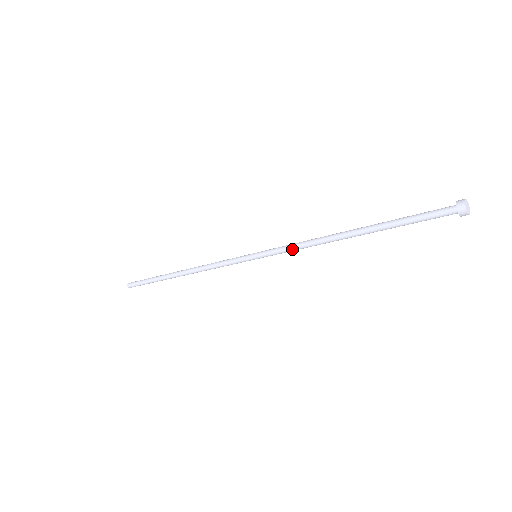
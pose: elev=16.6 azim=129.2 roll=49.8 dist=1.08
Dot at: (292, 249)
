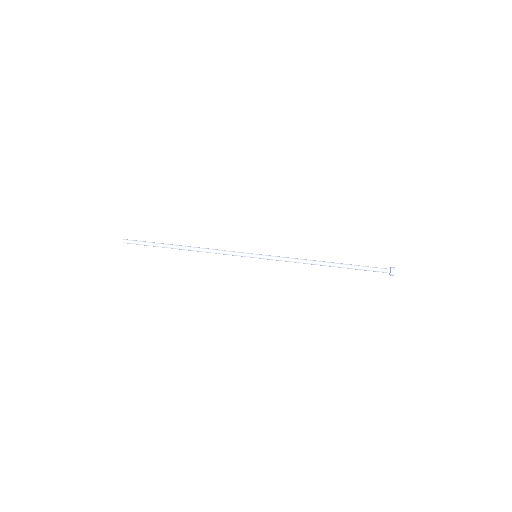
Dot at: (286, 261)
